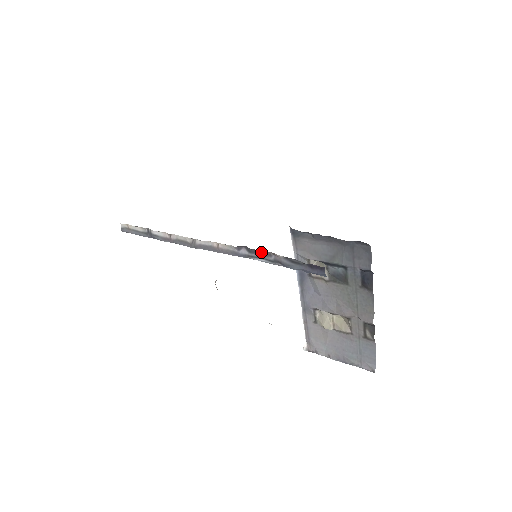
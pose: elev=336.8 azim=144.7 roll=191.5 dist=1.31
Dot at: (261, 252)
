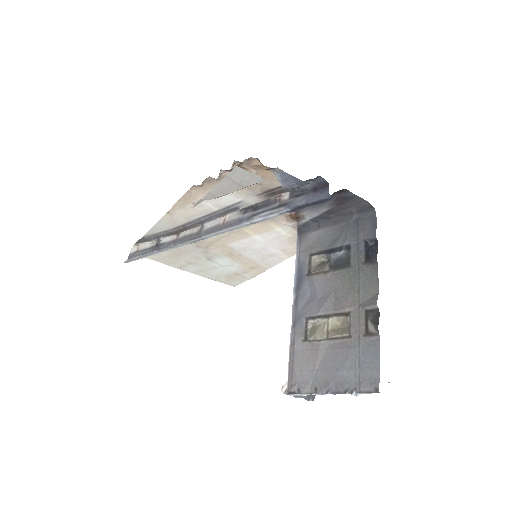
Dot at: (267, 203)
